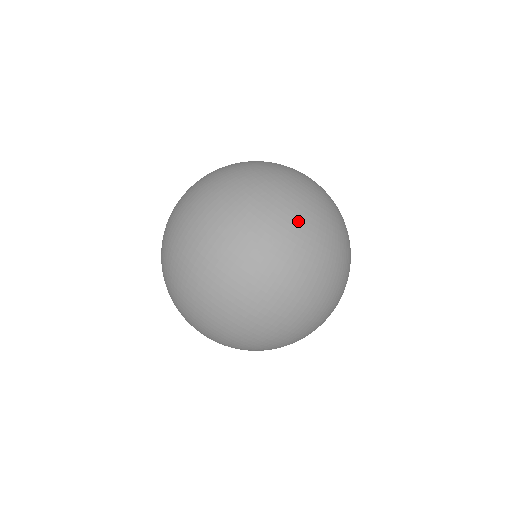
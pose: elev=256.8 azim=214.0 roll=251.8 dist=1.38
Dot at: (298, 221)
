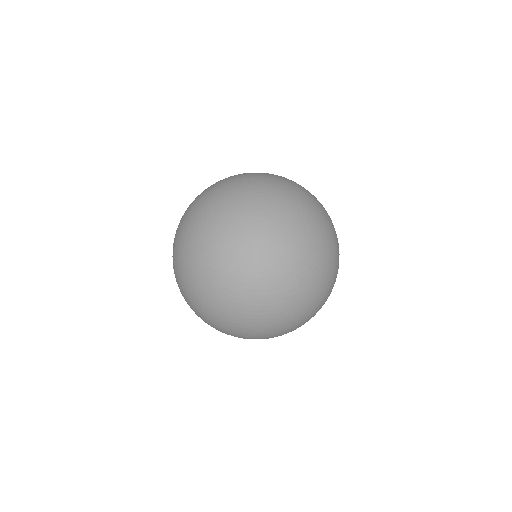
Dot at: (213, 275)
